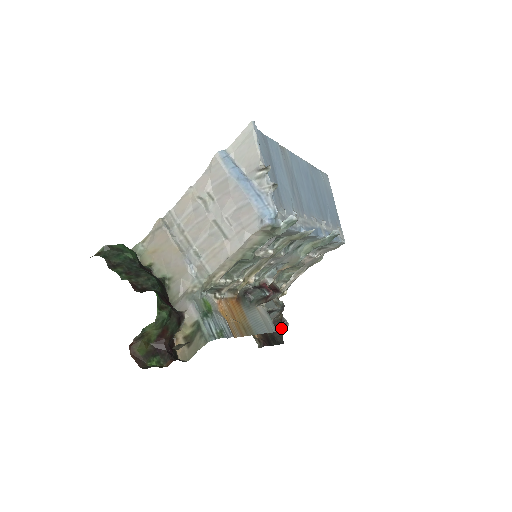
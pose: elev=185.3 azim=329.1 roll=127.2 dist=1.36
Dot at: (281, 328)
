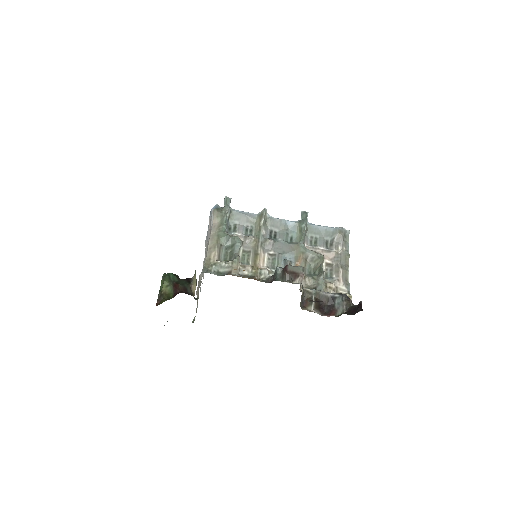
Dot at: (358, 309)
